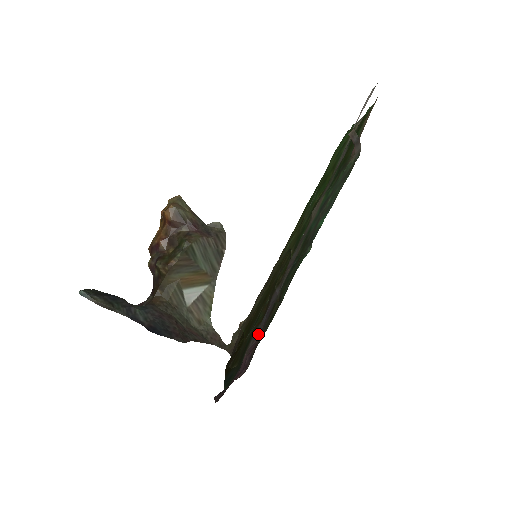
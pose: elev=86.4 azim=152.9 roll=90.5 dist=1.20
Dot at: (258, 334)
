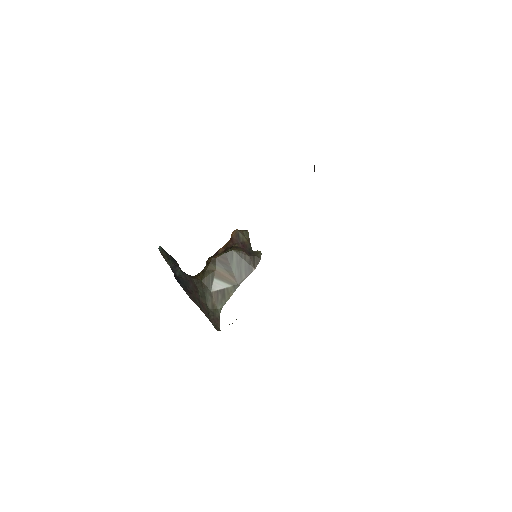
Dot at: occluded
